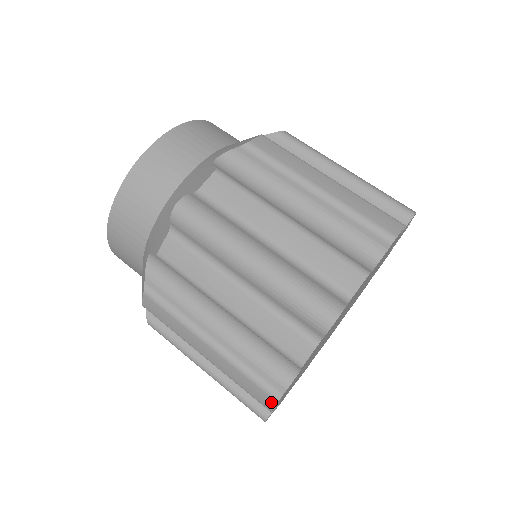
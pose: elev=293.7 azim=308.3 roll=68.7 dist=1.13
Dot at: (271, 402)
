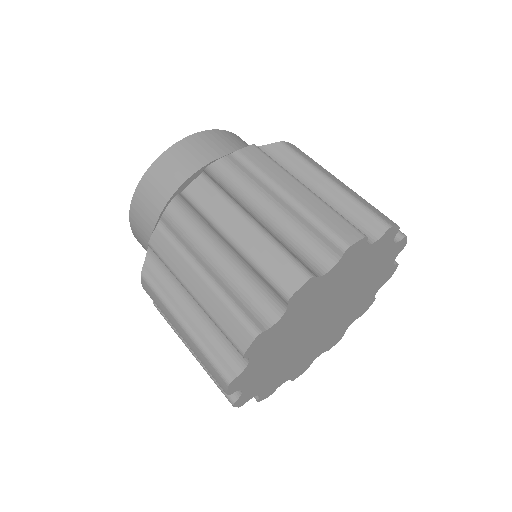
Dot at: (248, 340)
